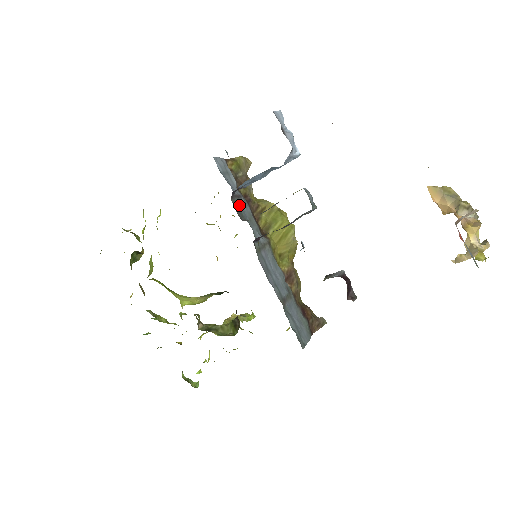
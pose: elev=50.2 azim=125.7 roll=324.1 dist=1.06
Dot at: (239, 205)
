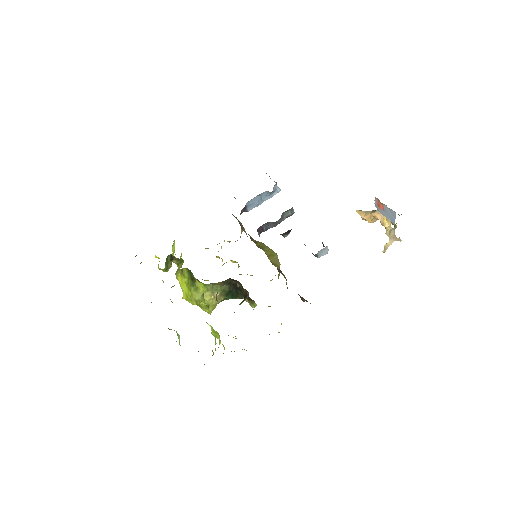
Dot at: occluded
